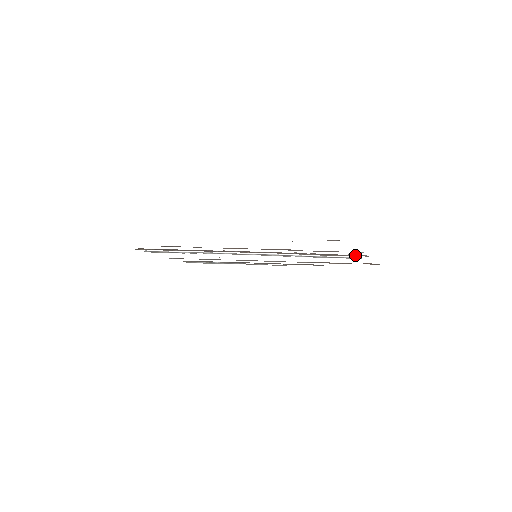
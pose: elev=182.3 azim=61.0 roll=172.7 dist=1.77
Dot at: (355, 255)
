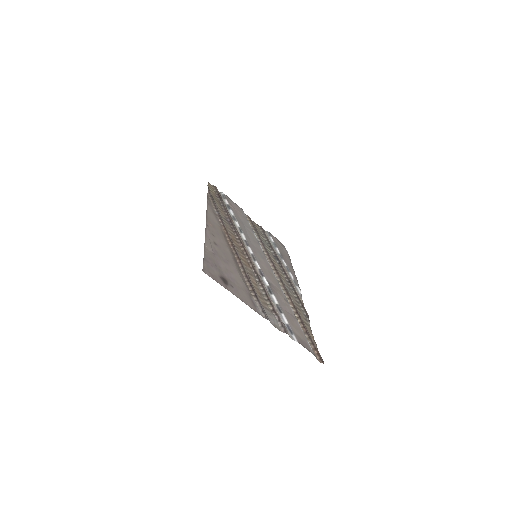
Dot at: (280, 321)
